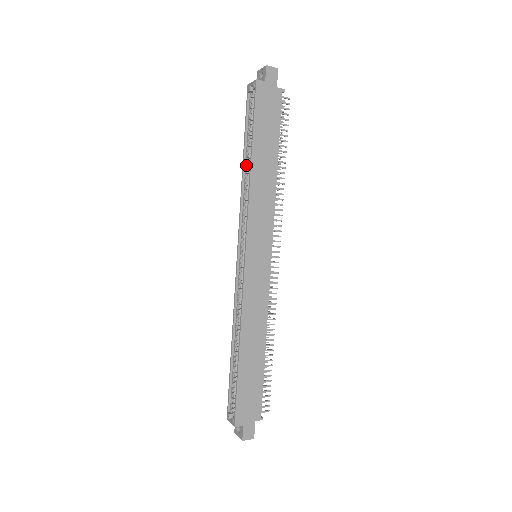
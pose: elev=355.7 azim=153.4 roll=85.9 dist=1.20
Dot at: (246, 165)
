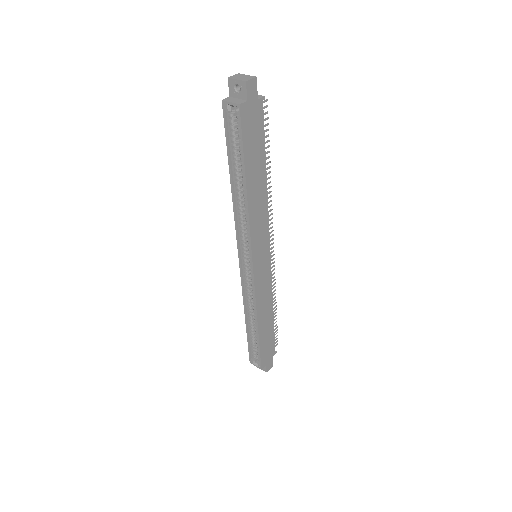
Dot at: (235, 186)
